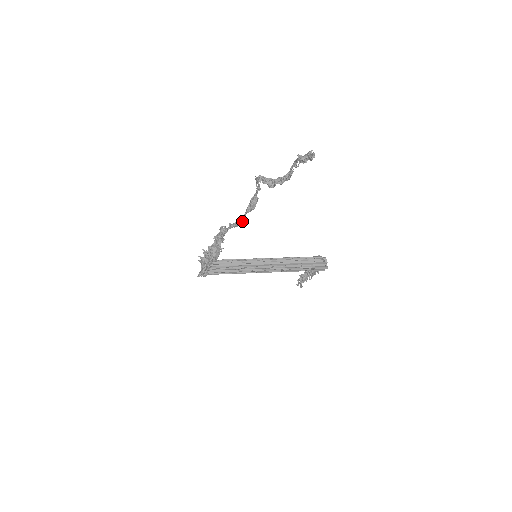
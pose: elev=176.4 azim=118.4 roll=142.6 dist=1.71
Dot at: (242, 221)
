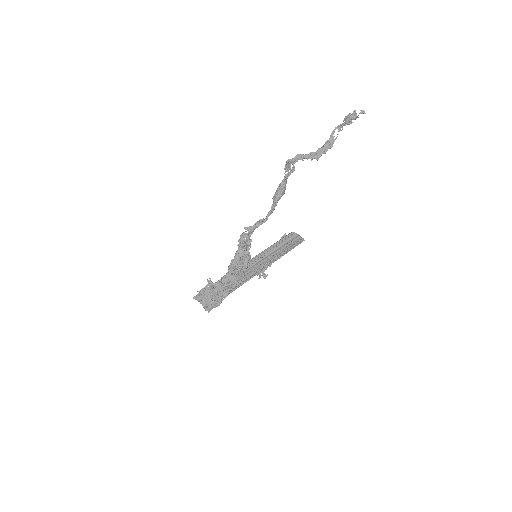
Dot at: (268, 215)
